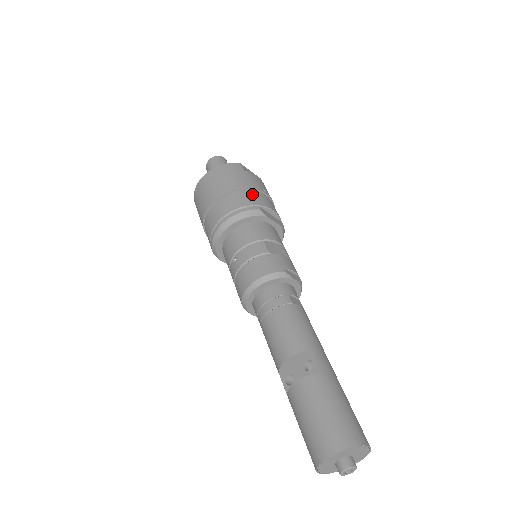
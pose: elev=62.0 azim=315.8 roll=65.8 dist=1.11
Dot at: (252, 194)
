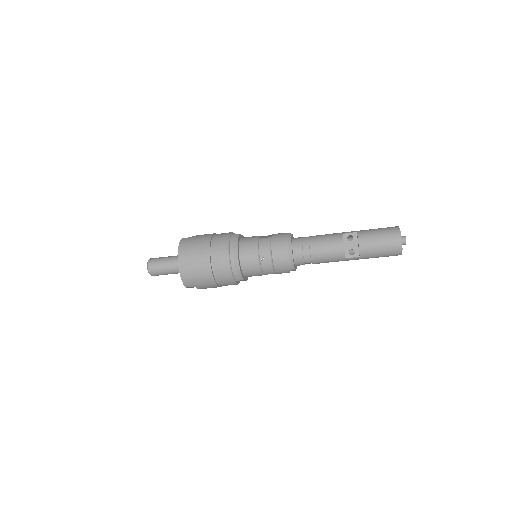
Dot at: (218, 236)
